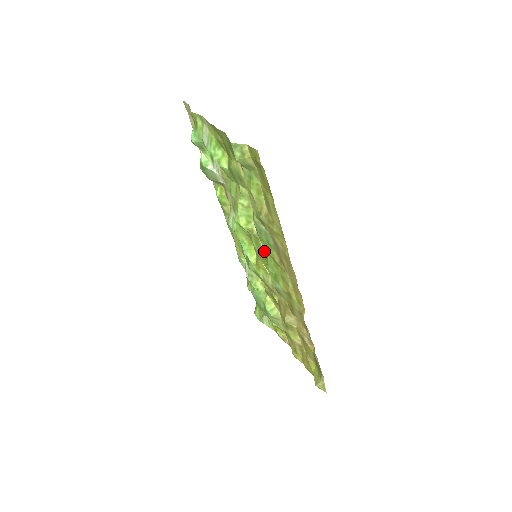
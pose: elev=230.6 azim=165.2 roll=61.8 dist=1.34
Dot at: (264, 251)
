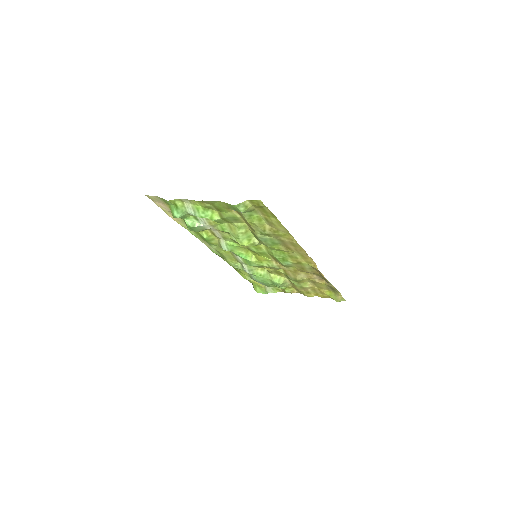
Dot at: (266, 250)
